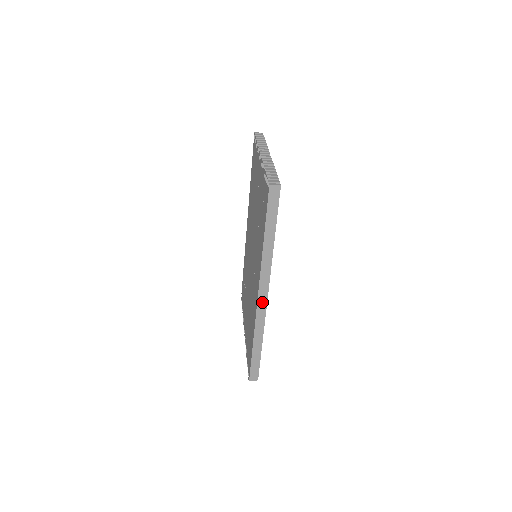
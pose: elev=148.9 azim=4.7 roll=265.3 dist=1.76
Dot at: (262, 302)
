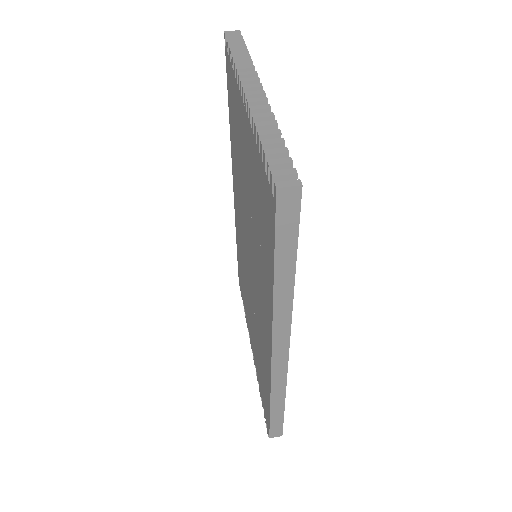
Dot at: (279, 362)
